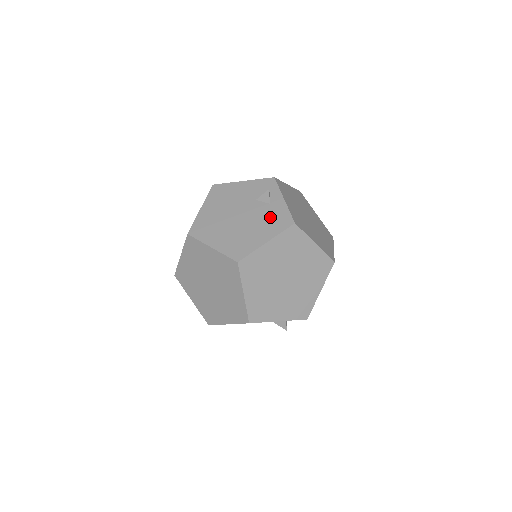
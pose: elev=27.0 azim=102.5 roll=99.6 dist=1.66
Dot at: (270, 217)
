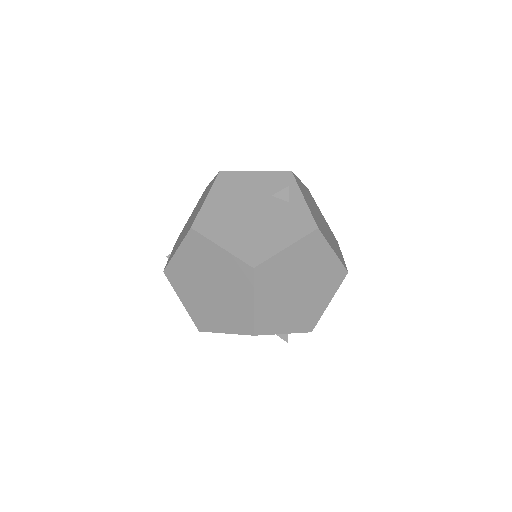
Dot at: (289, 218)
